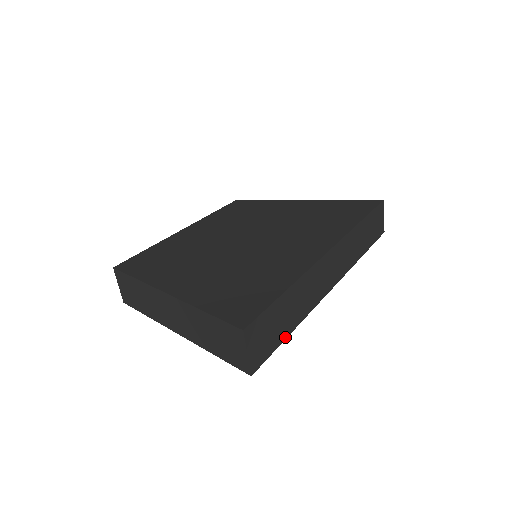
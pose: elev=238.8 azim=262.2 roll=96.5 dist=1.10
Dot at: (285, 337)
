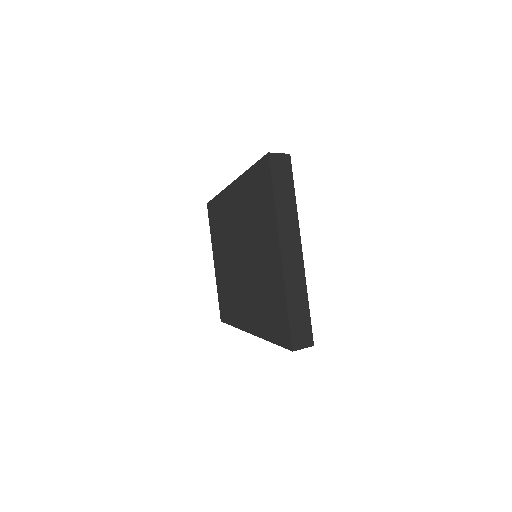
Dot at: (309, 312)
